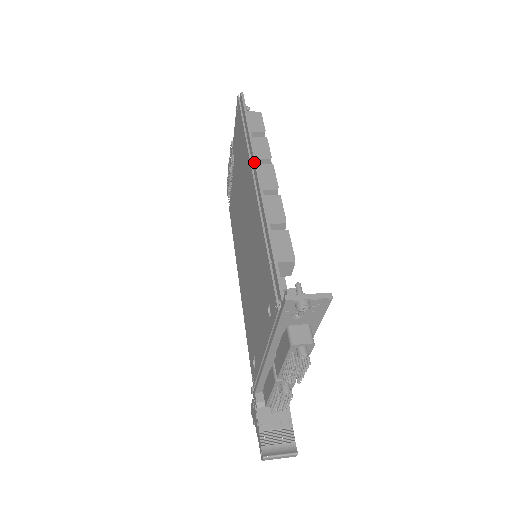
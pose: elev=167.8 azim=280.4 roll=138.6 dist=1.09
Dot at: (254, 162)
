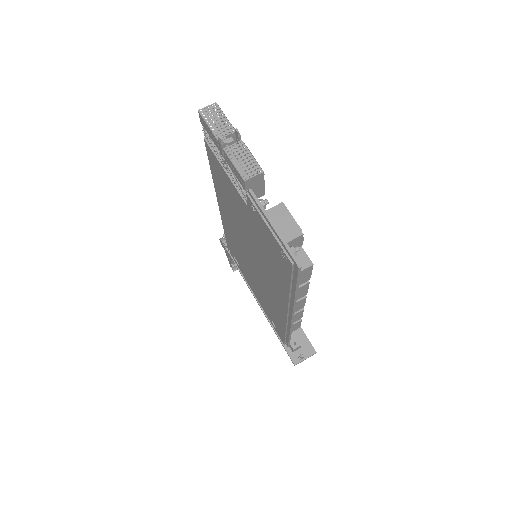
Dot at: (292, 312)
